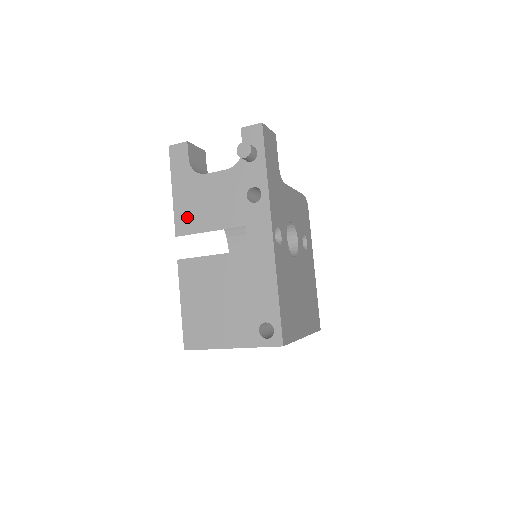
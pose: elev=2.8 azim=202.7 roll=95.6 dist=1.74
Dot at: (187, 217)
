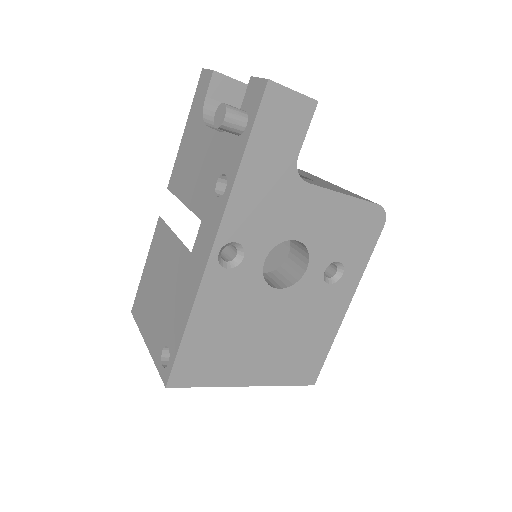
Dot at: (179, 172)
